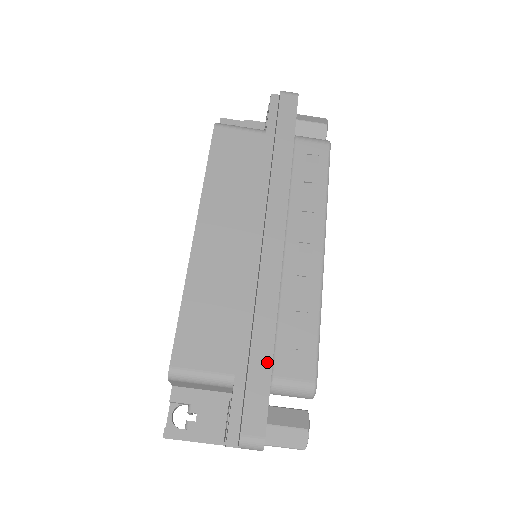
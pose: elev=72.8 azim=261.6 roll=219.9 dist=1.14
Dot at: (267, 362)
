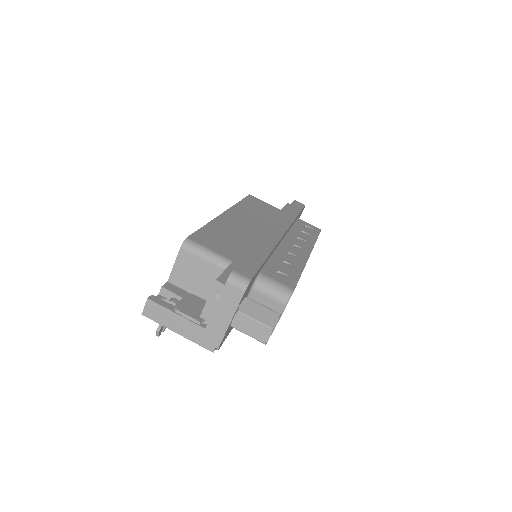
Dot at: (262, 258)
